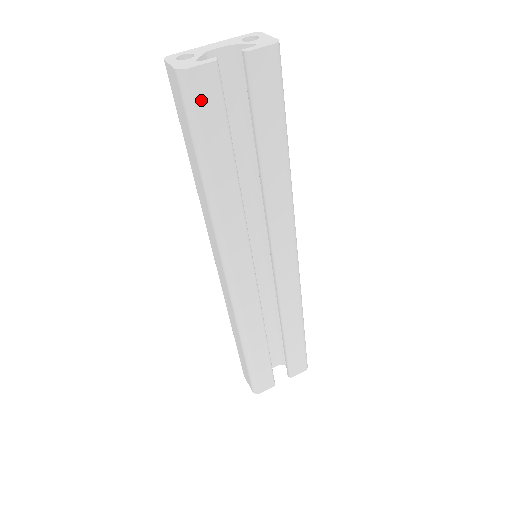
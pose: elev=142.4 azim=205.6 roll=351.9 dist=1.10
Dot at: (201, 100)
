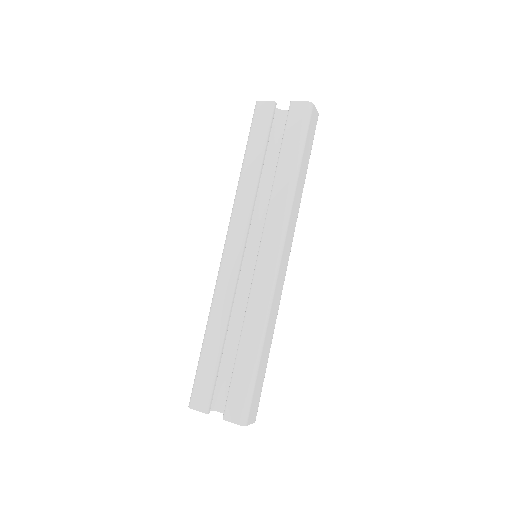
Dot at: (259, 117)
